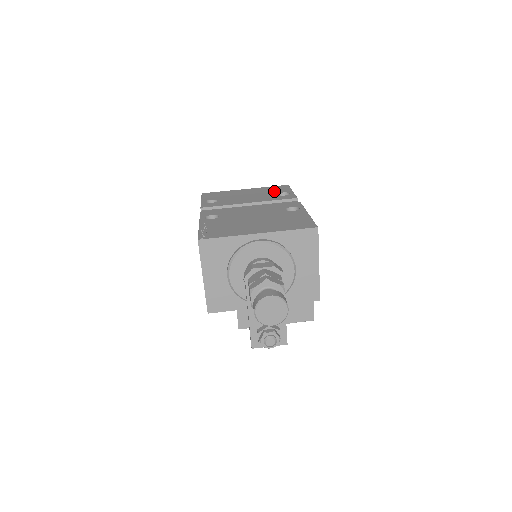
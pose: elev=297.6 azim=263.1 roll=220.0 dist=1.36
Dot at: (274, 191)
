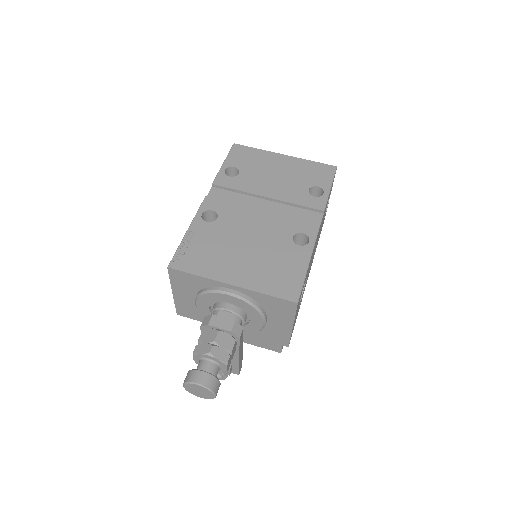
Dot at: (310, 178)
